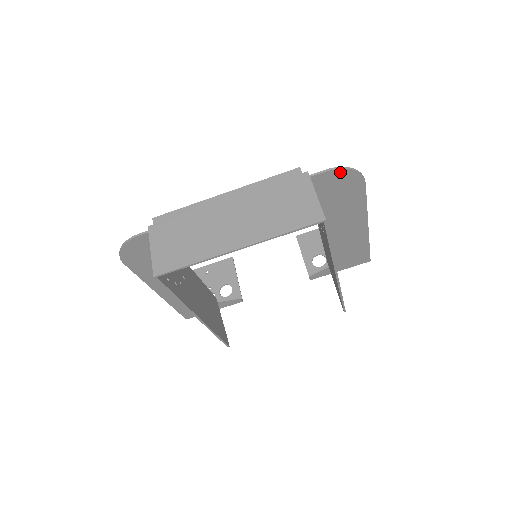
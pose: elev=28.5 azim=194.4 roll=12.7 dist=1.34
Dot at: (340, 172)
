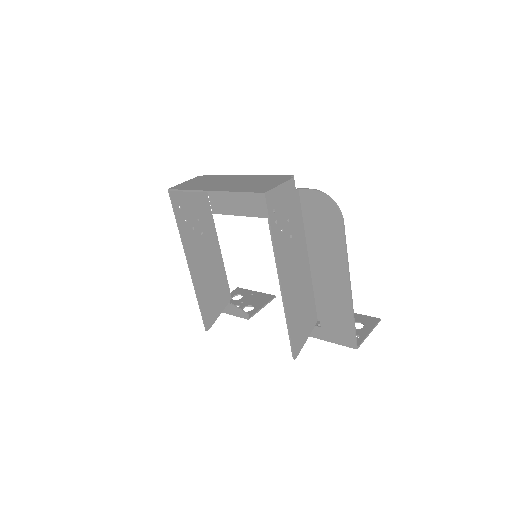
Dot at: (322, 197)
